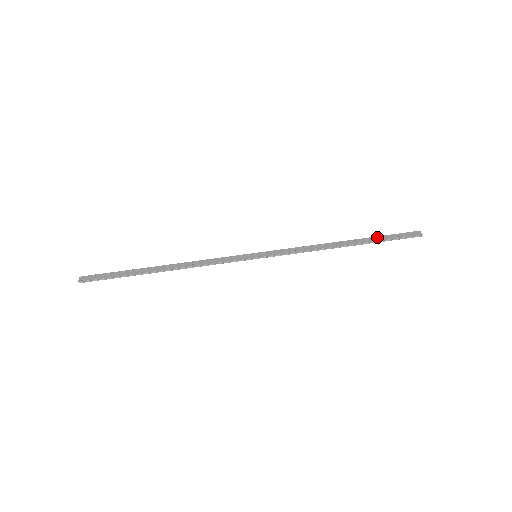
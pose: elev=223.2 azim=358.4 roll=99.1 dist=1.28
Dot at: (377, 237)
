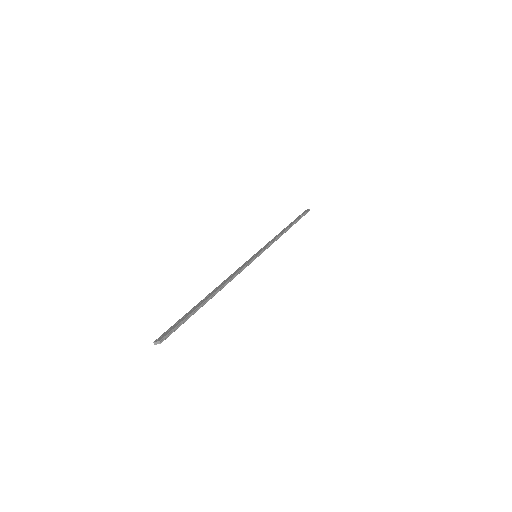
Dot at: (295, 220)
